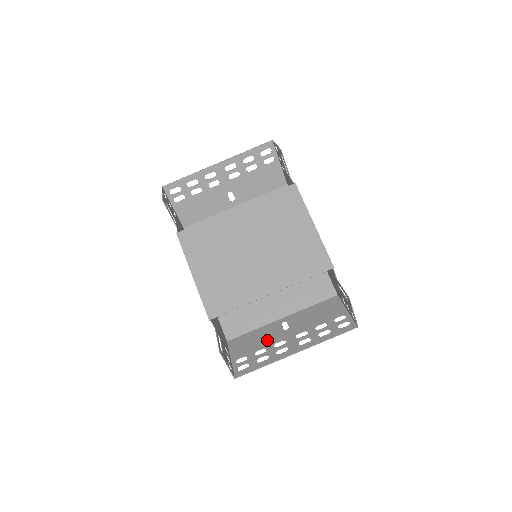
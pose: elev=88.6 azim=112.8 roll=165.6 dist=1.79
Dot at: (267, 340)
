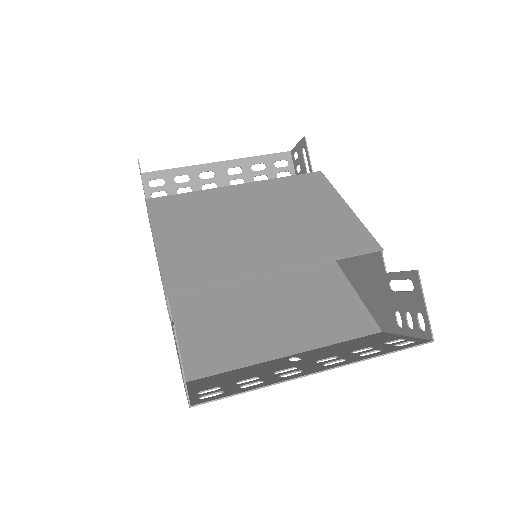
Dot at: (261, 371)
